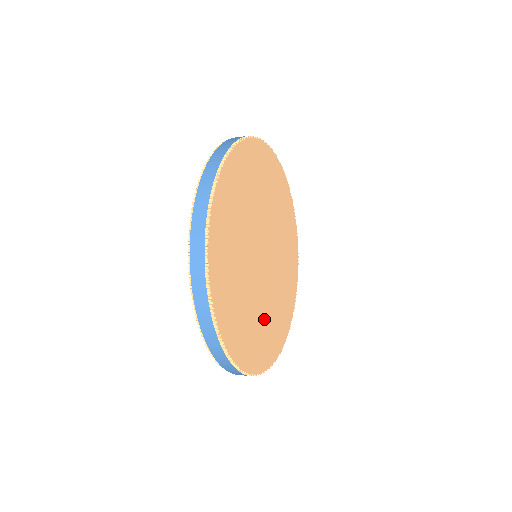
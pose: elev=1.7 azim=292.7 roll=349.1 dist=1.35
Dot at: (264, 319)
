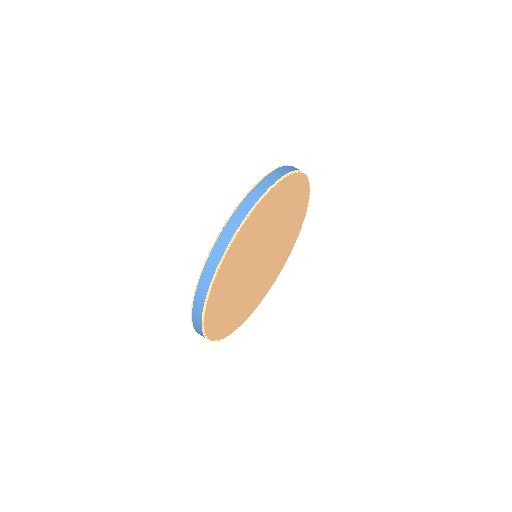
Dot at: (243, 302)
